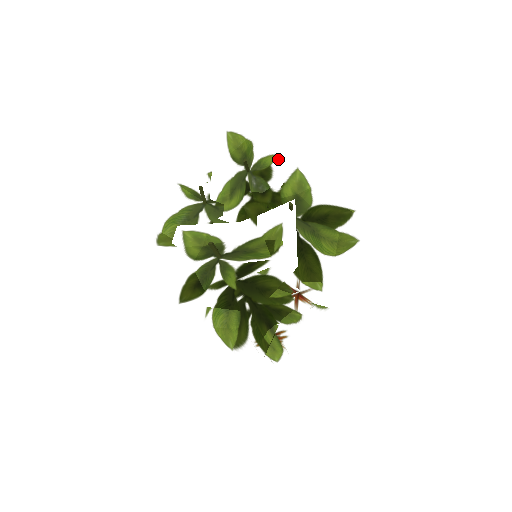
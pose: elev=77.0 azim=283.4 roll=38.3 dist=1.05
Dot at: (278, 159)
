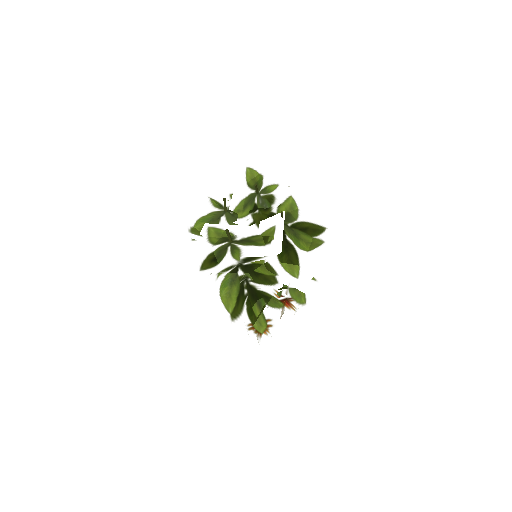
Dot at: (278, 188)
